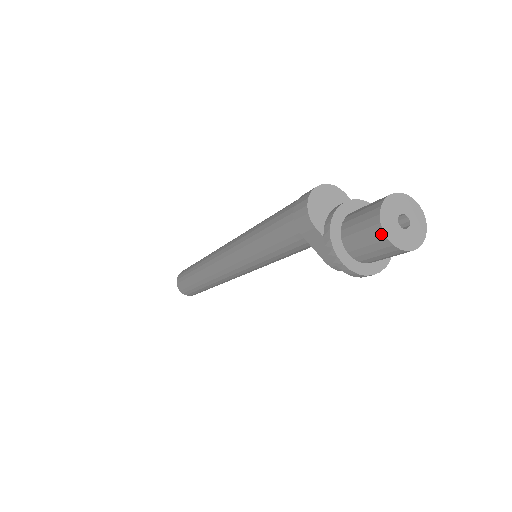
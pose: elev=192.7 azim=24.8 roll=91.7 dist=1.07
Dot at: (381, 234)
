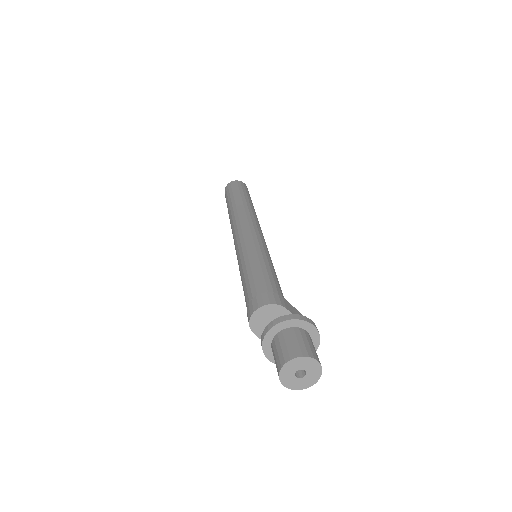
Dot at: (280, 380)
